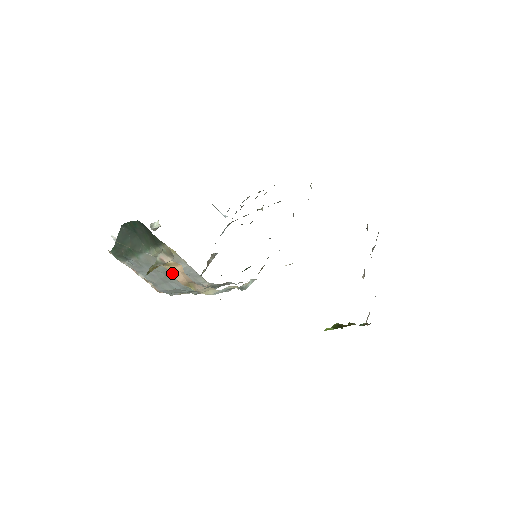
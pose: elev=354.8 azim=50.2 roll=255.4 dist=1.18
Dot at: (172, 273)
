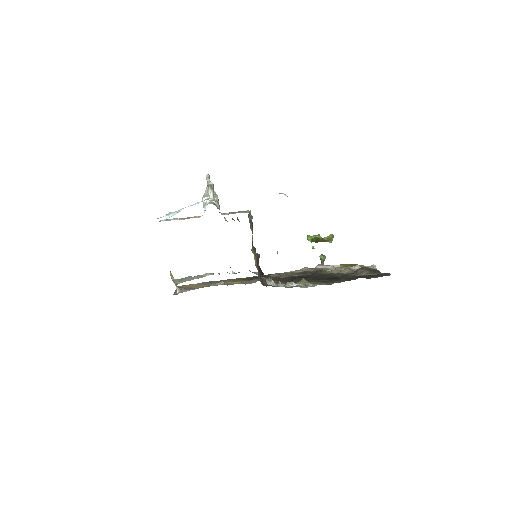
Dot at: occluded
